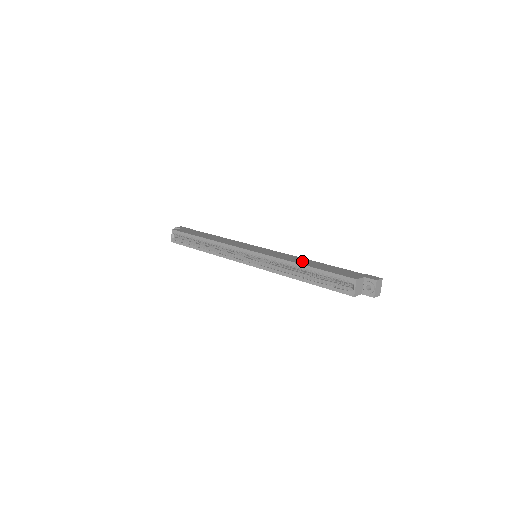
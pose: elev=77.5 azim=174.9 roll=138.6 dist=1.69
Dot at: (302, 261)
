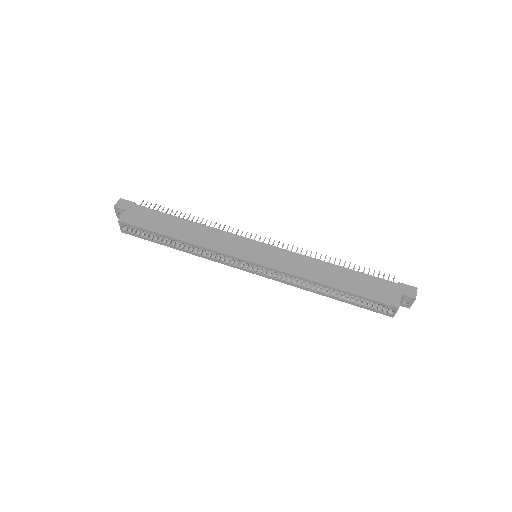
Dot at: (324, 274)
